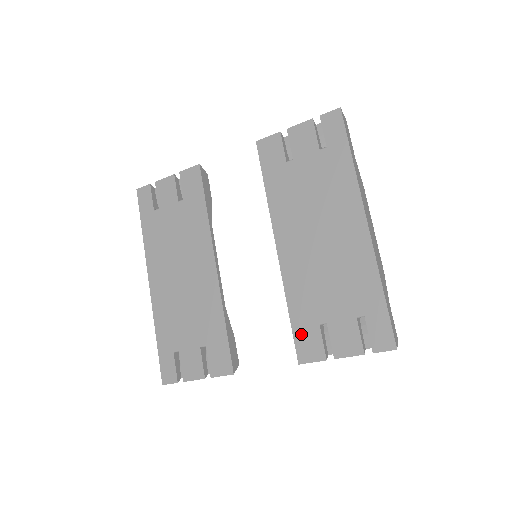
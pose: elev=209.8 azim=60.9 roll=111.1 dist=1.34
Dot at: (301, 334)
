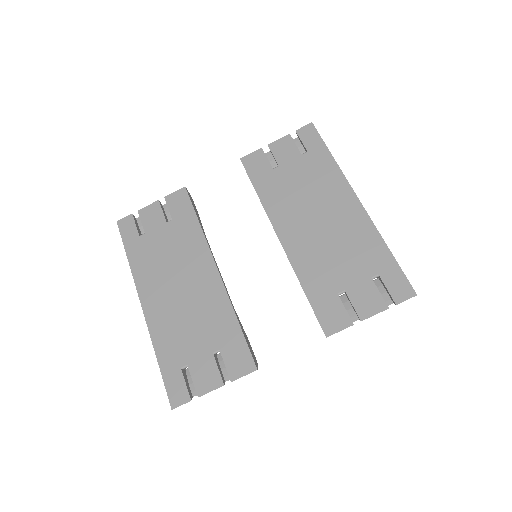
Dot at: (322, 308)
